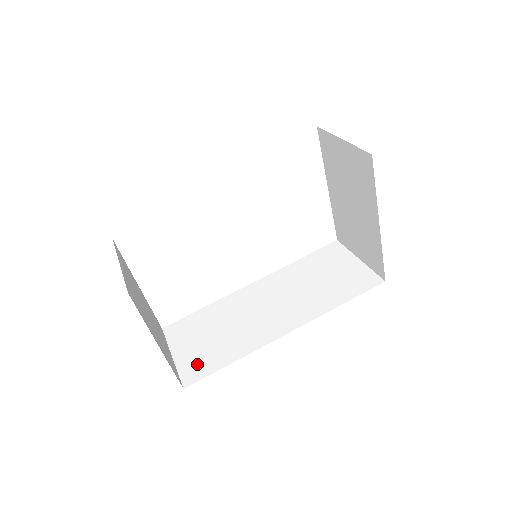
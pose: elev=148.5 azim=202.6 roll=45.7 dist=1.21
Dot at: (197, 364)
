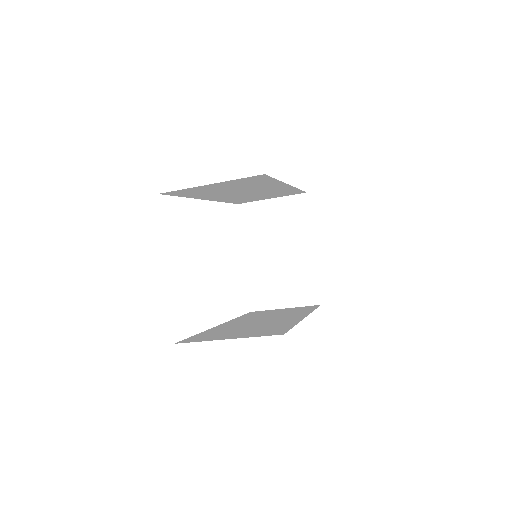
Dot at: (265, 332)
